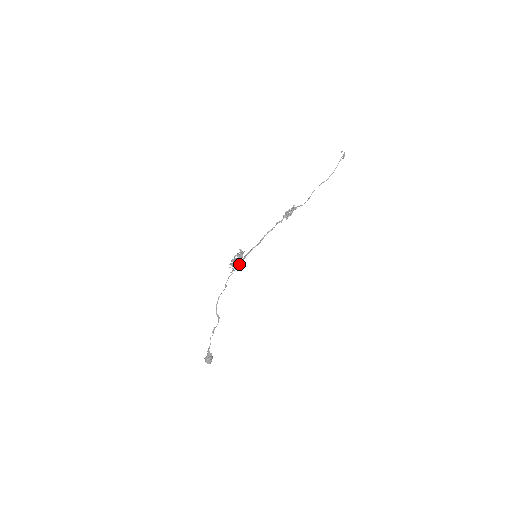
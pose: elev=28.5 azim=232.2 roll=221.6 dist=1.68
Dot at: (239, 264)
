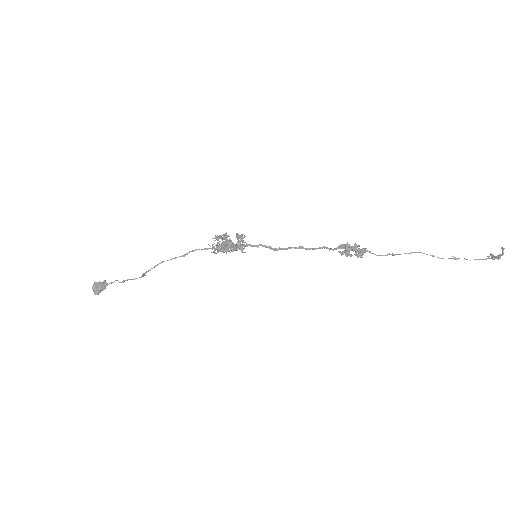
Dot at: occluded
